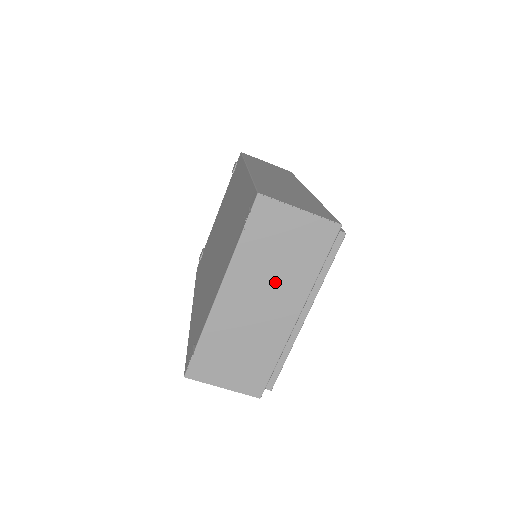
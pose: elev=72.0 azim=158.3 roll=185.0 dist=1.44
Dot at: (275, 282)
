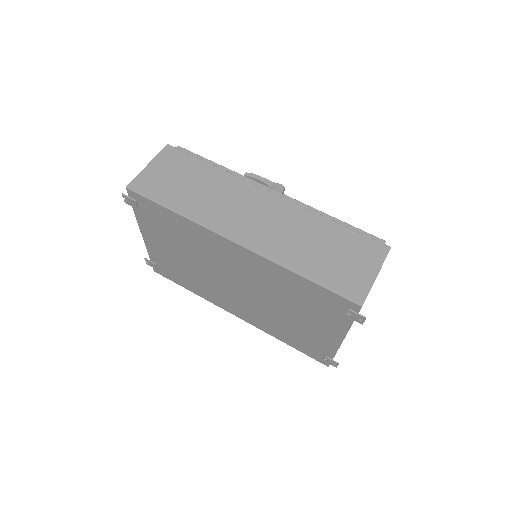
Dot at: occluded
